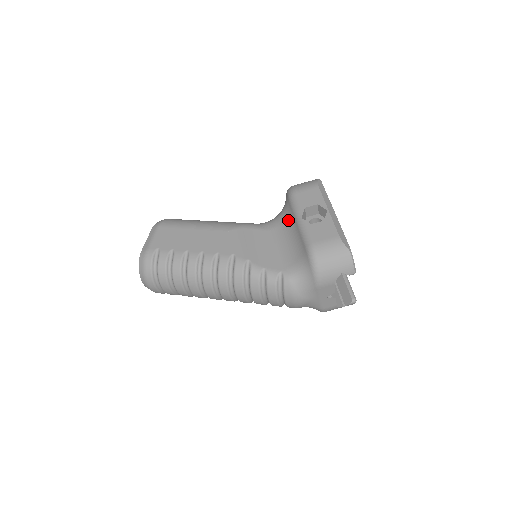
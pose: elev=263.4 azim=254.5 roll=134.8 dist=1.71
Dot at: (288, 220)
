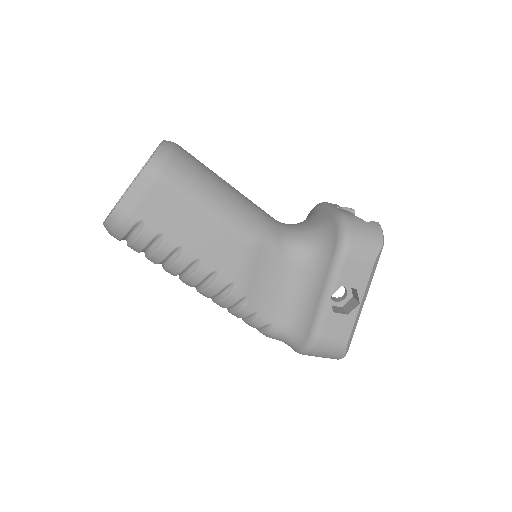
Dot at: (316, 274)
